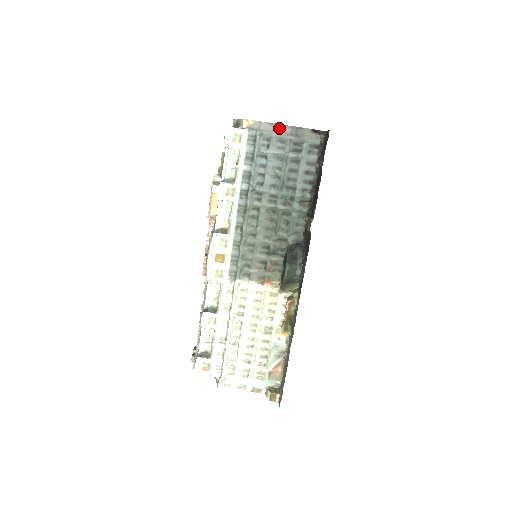
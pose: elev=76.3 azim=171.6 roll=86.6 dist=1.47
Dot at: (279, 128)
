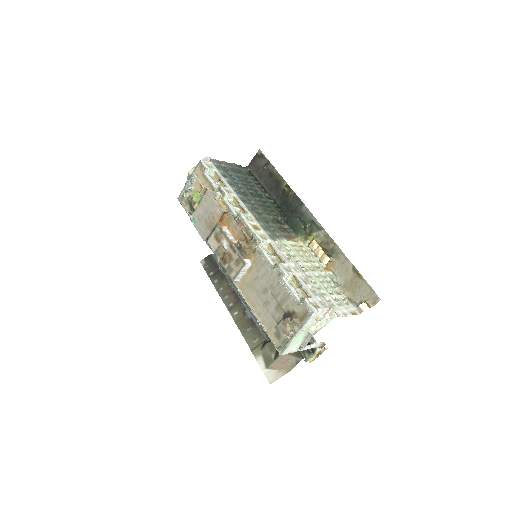
Dot at: (226, 163)
